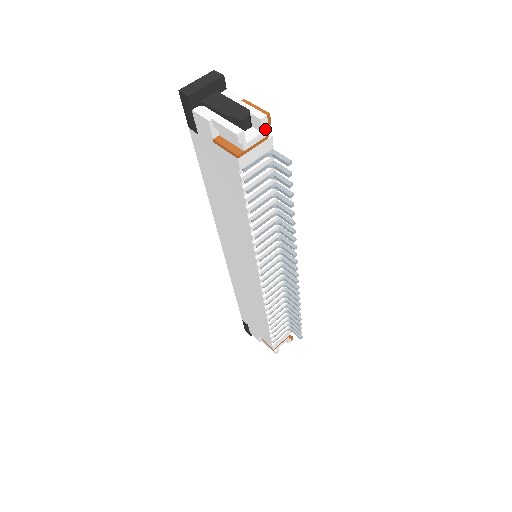
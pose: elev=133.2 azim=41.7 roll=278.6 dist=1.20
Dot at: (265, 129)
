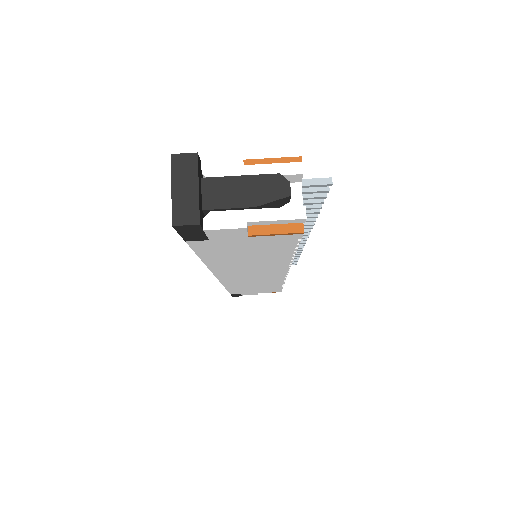
Dot at: occluded
